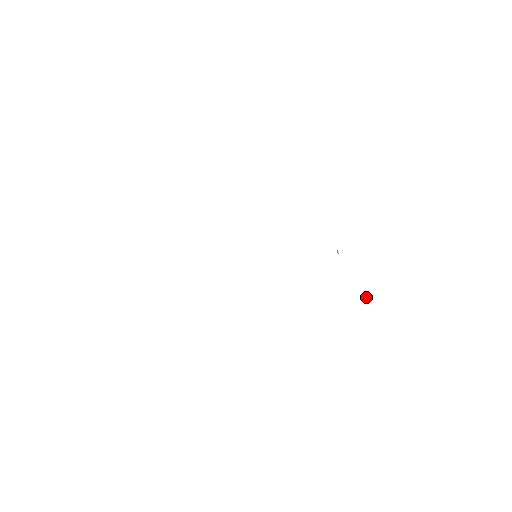
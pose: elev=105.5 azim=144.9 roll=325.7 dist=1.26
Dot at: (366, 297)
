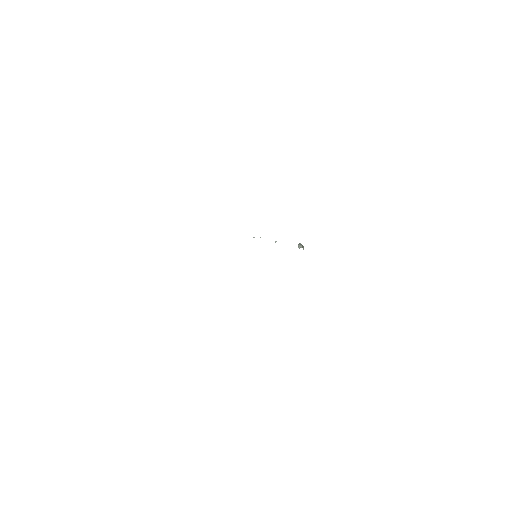
Dot at: occluded
